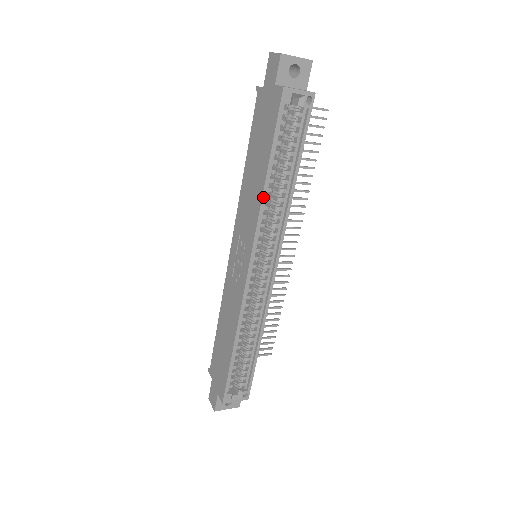
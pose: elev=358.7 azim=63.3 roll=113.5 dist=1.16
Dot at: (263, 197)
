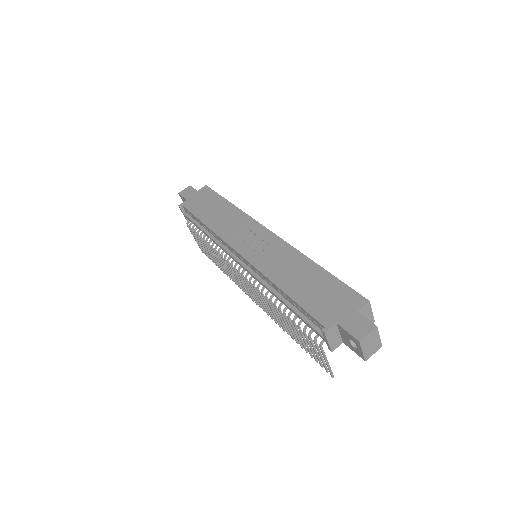
Dot at: (239, 209)
